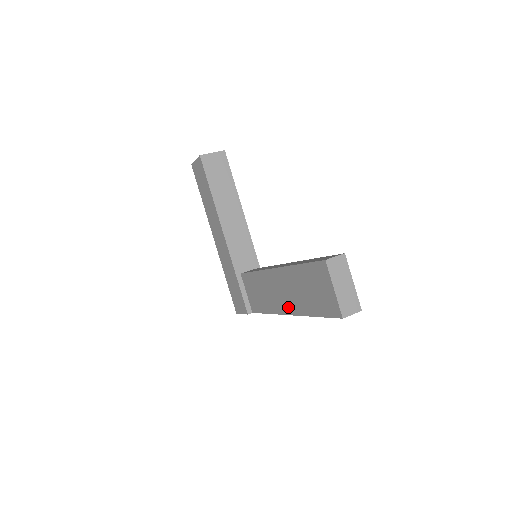
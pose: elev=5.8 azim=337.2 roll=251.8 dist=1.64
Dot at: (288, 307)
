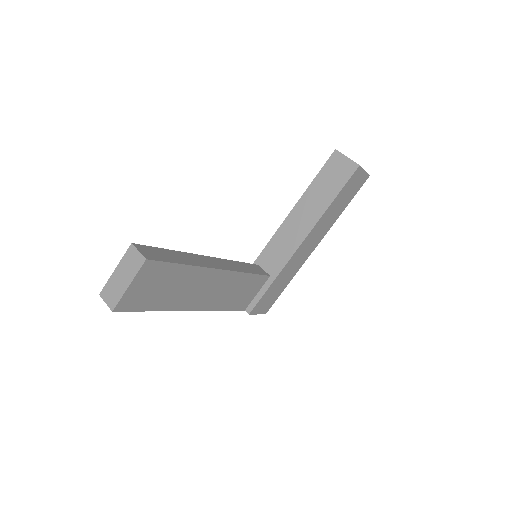
Dot at: occluded
